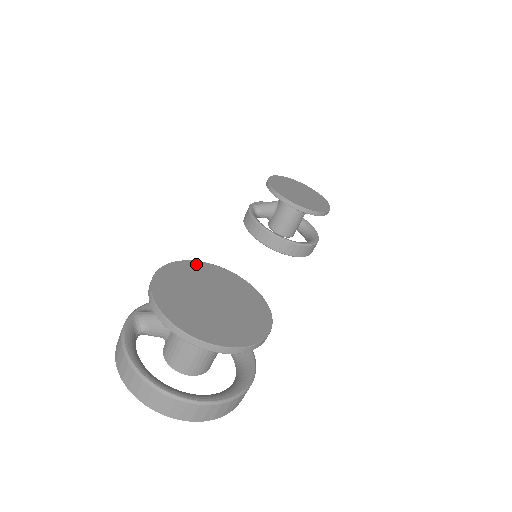
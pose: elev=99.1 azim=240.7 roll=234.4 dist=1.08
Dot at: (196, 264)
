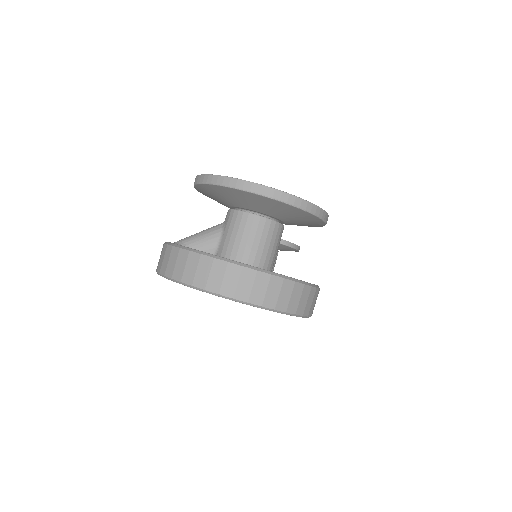
Dot at: occluded
